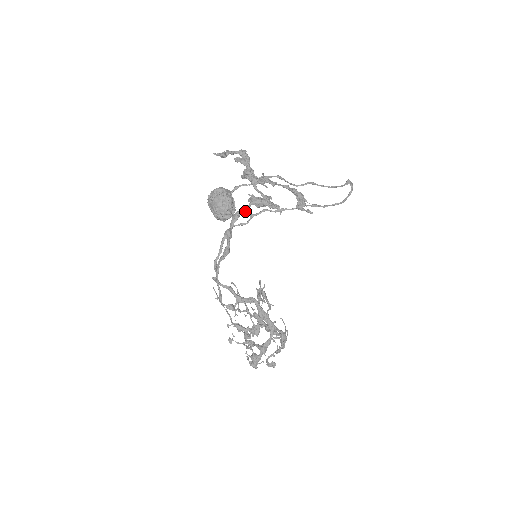
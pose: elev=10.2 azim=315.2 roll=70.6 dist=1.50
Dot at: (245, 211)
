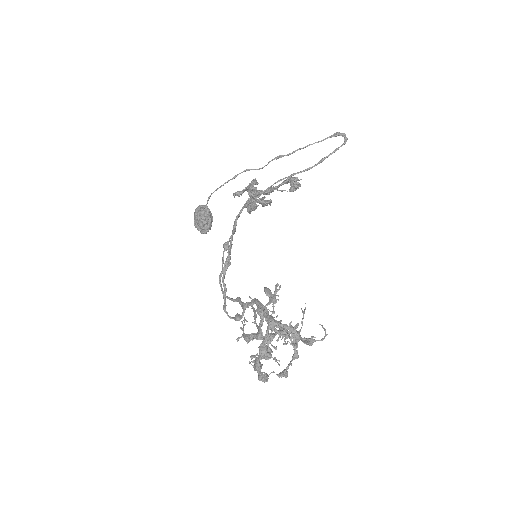
Dot at: occluded
